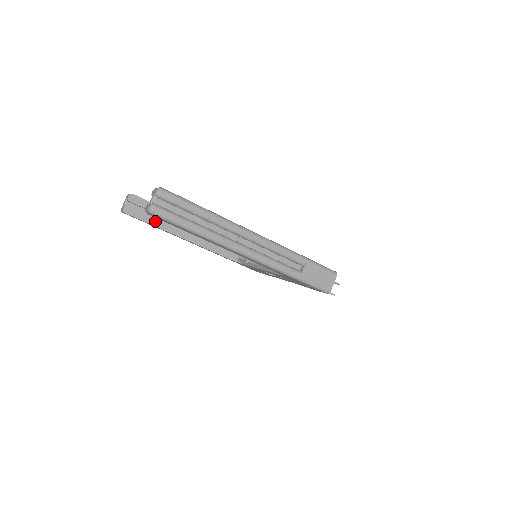
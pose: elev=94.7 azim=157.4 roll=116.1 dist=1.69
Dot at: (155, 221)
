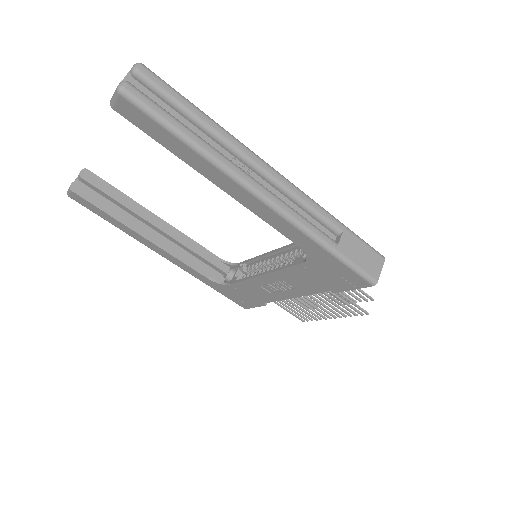
Dot at: (114, 211)
